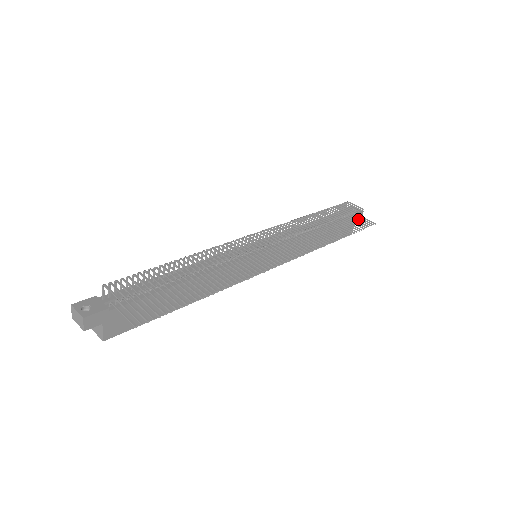
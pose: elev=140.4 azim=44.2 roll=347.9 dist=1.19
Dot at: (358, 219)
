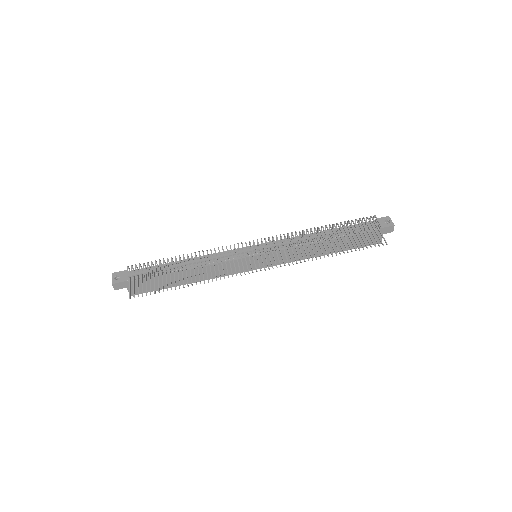
Dot at: (373, 236)
